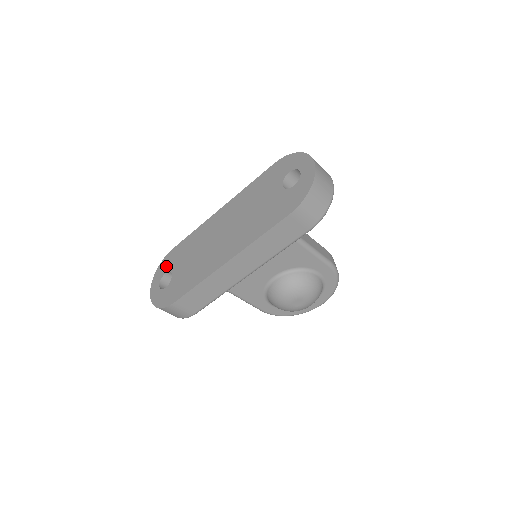
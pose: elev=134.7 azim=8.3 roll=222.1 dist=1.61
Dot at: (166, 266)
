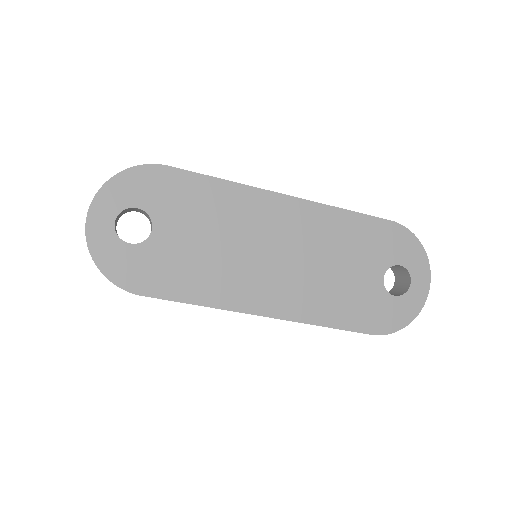
Dot at: (143, 193)
